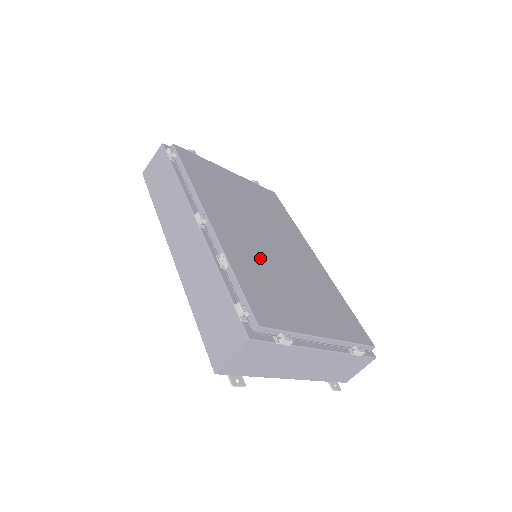
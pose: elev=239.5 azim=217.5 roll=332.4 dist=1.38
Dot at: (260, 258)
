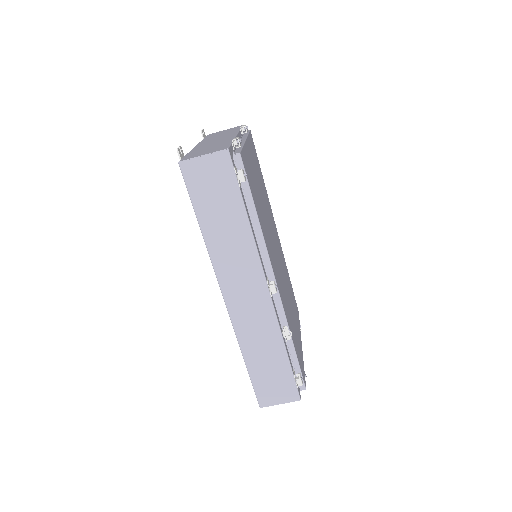
Dot at: (285, 295)
